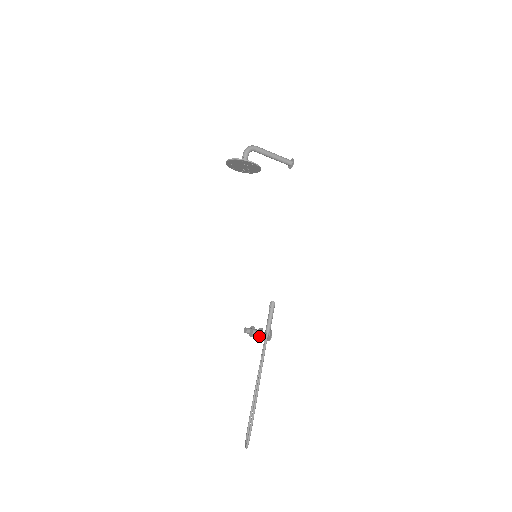
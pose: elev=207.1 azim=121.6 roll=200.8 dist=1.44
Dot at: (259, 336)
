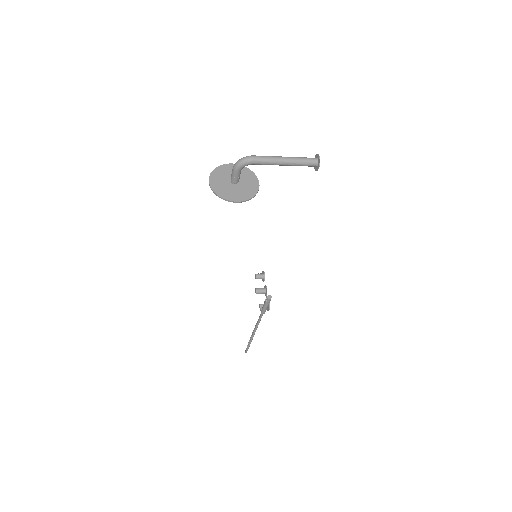
Dot at: (264, 292)
